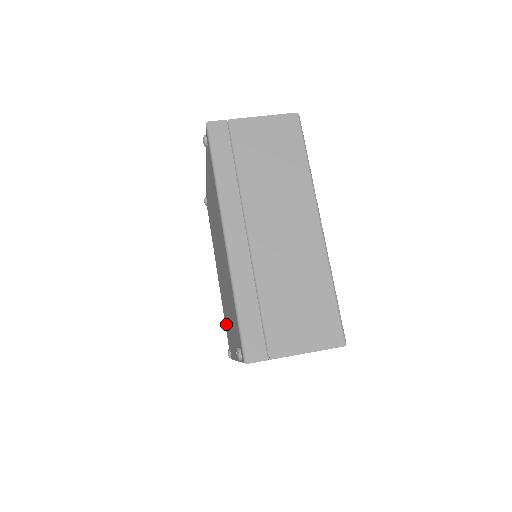
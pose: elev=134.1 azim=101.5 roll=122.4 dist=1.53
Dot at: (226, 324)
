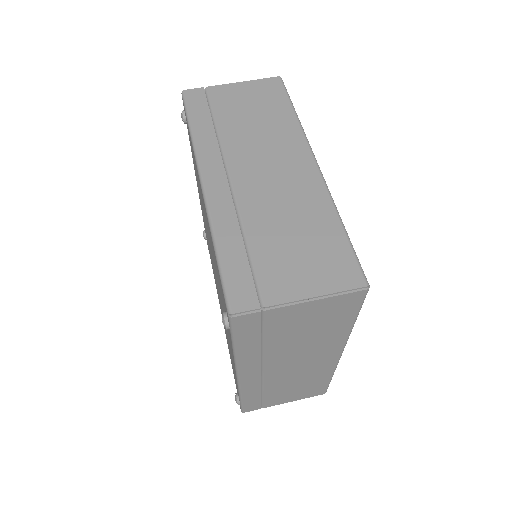
Dot at: occluded
